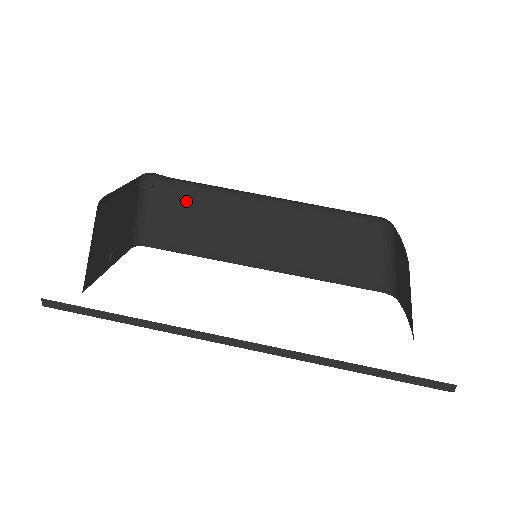
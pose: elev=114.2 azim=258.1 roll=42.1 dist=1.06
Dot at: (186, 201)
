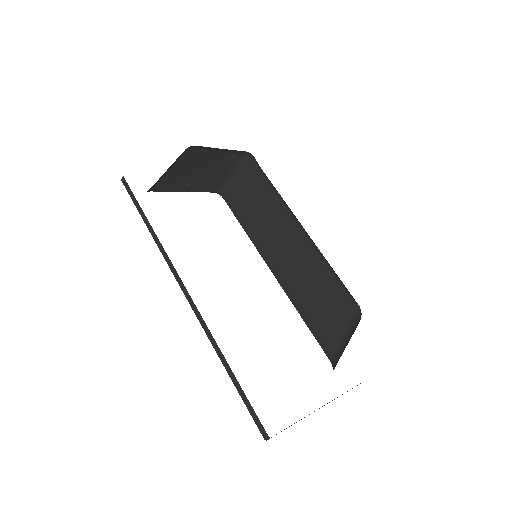
Dot at: (260, 189)
